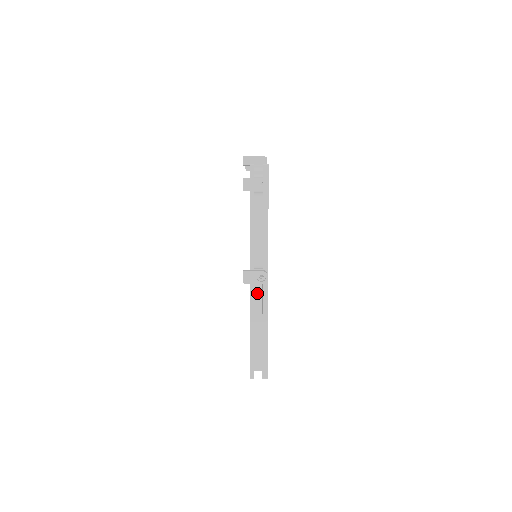
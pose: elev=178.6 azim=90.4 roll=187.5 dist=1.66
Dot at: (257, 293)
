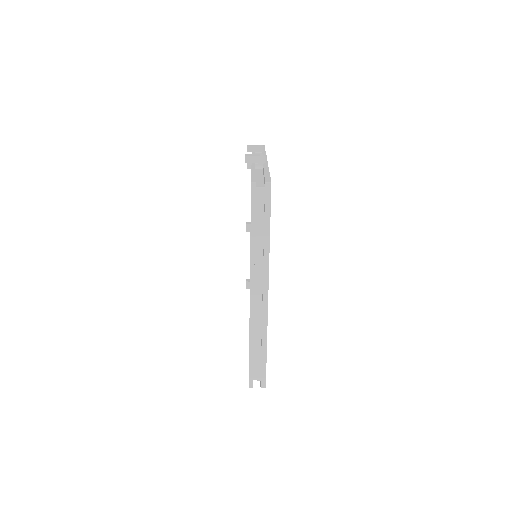
Dot at: (258, 171)
